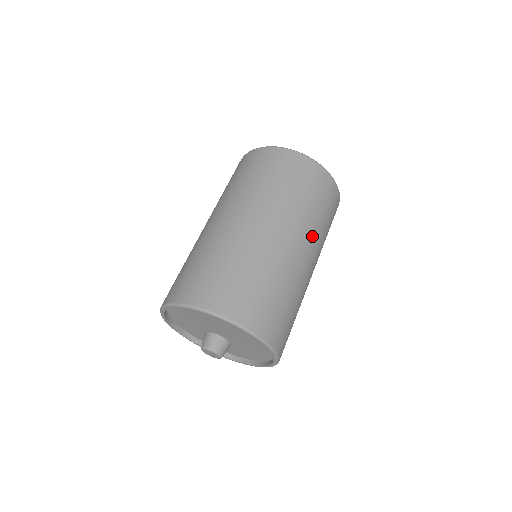
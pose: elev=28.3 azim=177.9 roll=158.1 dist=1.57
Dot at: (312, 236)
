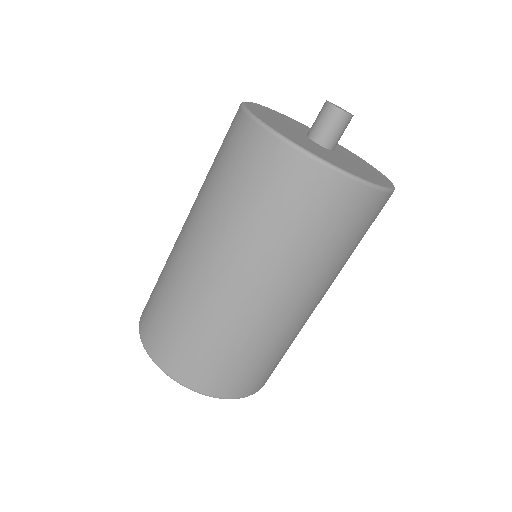
Dot at: (298, 278)
